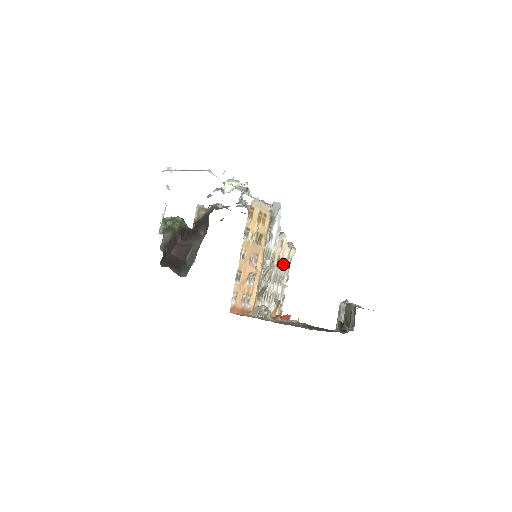
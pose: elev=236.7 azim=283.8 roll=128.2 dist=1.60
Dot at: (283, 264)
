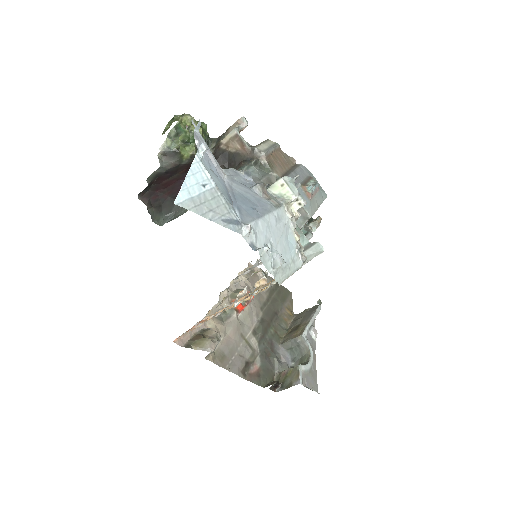
Dot at: occluded
